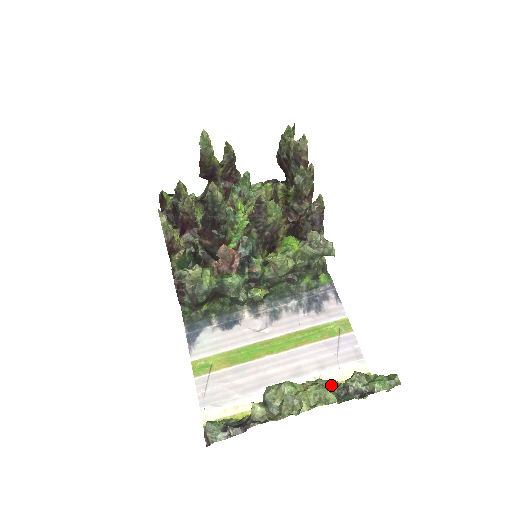
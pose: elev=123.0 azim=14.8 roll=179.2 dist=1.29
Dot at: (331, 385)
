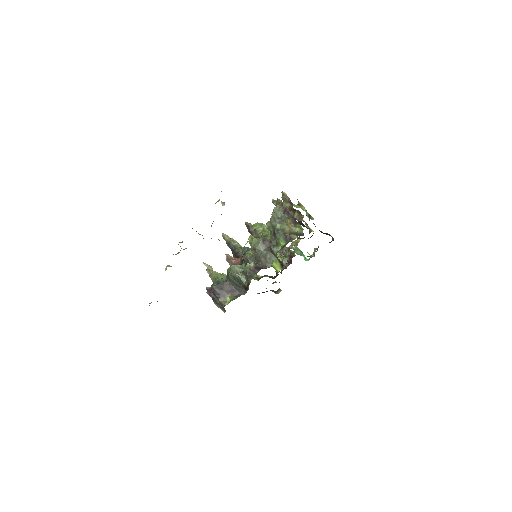
Dot at: occluded
